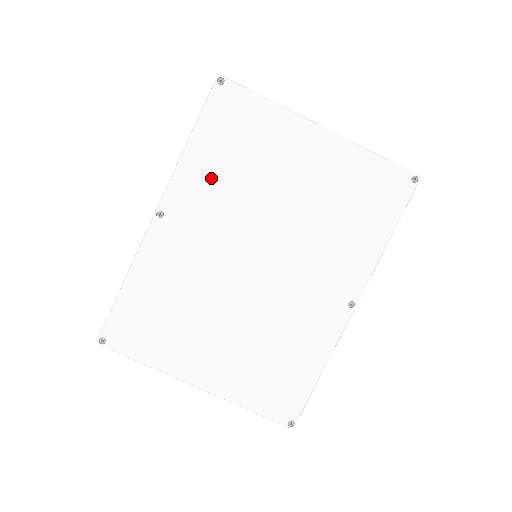
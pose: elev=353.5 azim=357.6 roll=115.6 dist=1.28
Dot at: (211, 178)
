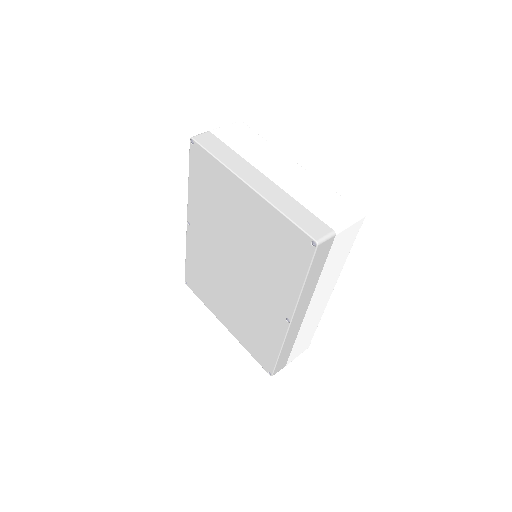
Dot at: (203, 208)
